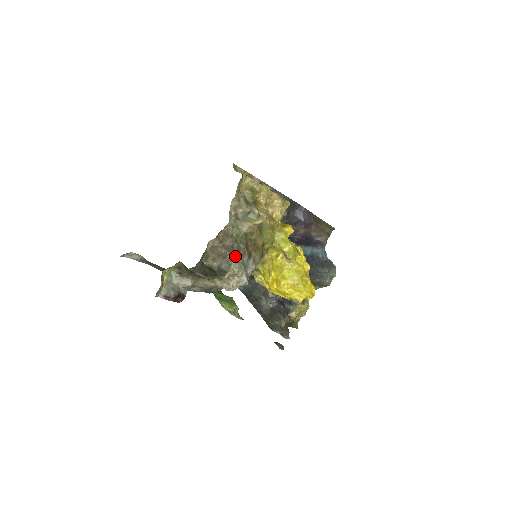
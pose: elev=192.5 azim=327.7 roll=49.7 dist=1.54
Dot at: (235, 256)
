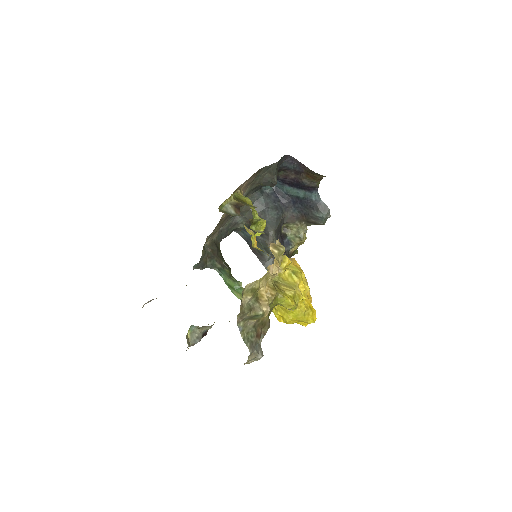
Dot at: (250, 354)
